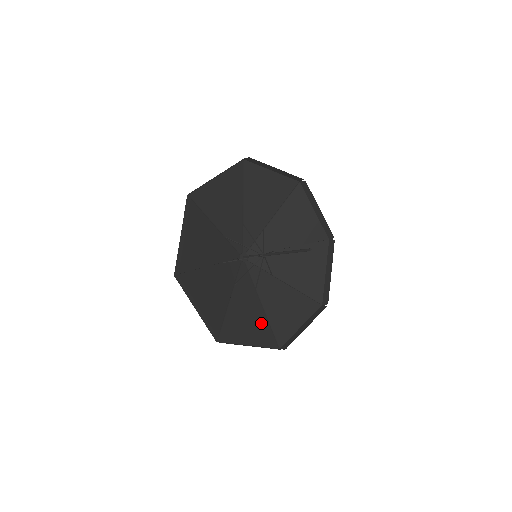
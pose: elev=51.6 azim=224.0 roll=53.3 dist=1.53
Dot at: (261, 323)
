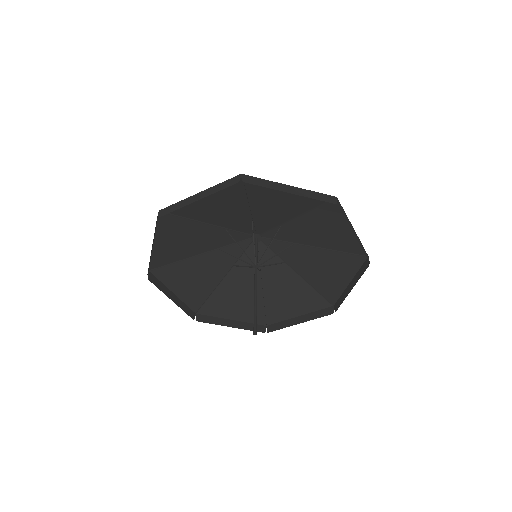
Dot at: (205, 288)
